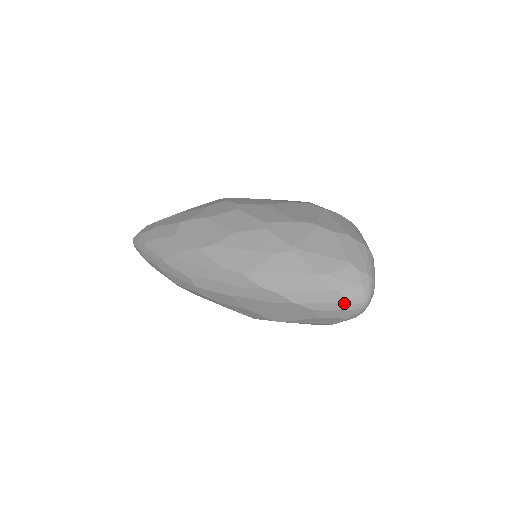
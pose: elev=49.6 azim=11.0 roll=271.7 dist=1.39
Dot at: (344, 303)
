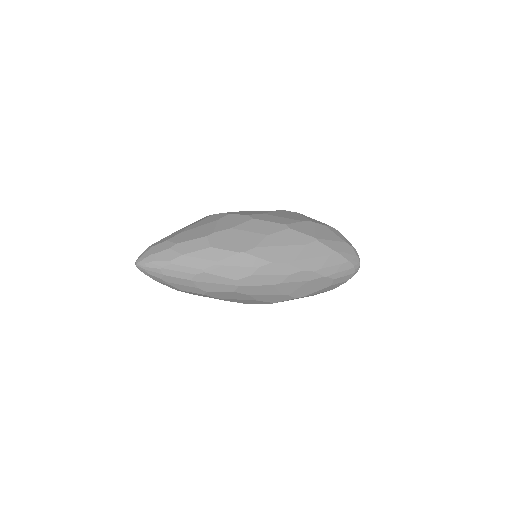
Dot at: (352, 269)
